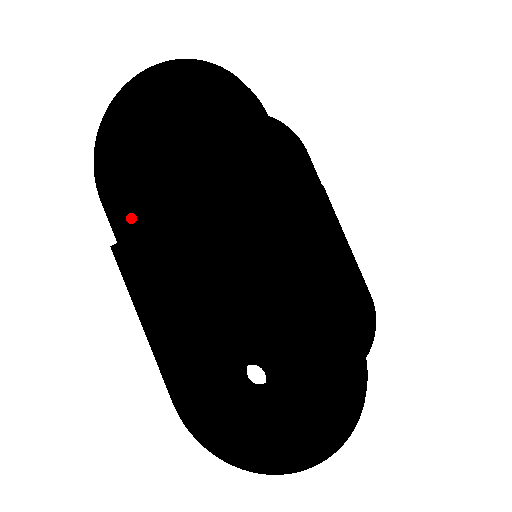
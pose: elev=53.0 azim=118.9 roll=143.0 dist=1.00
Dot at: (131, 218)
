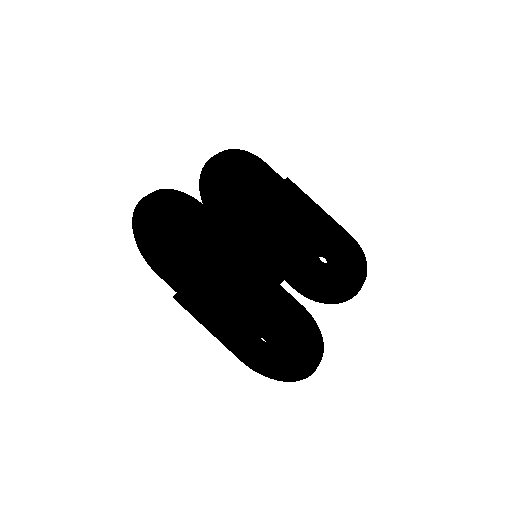
Dot at: (174, 279)
